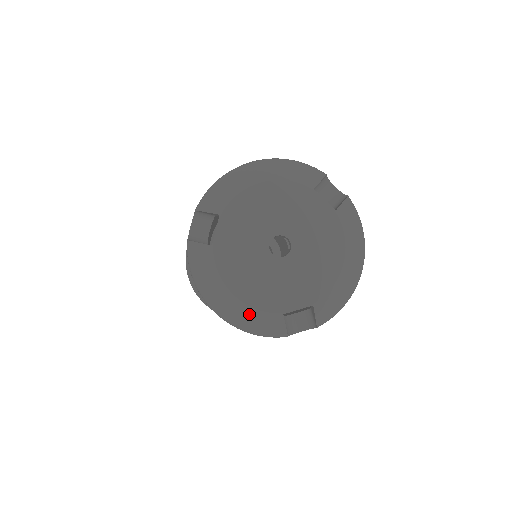
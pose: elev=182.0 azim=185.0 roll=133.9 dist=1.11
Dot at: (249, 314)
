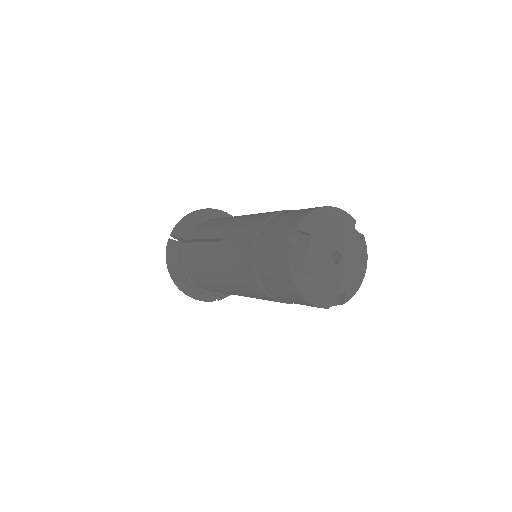
Dot at: (318, 293)
